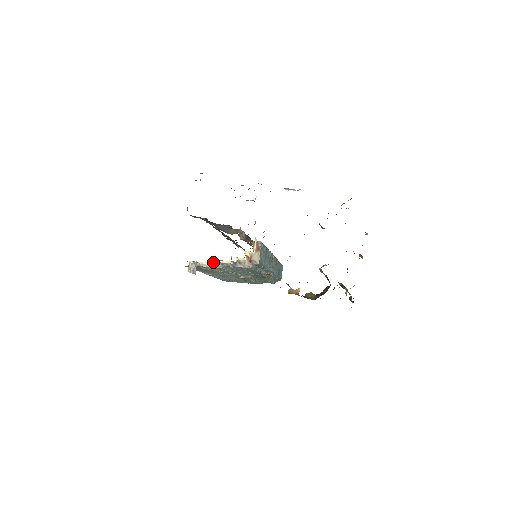
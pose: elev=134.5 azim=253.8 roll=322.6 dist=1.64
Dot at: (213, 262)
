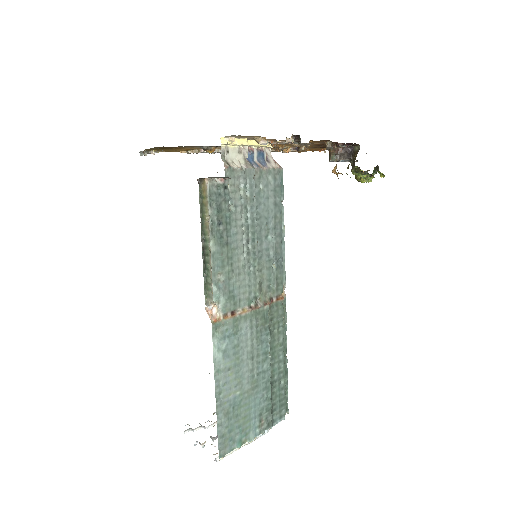
Dot at: (243, 152)
